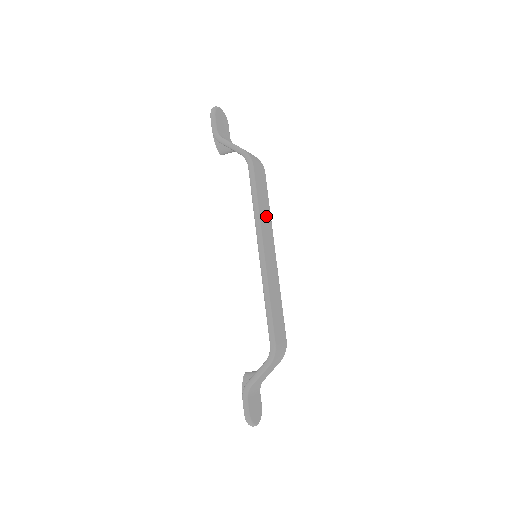
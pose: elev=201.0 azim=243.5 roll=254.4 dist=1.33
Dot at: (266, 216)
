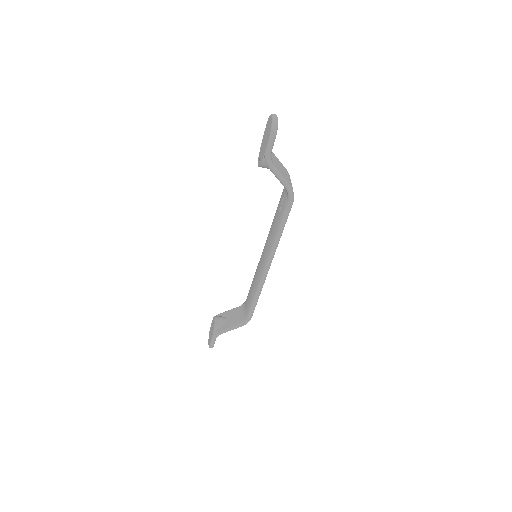
Dot at: occluded
